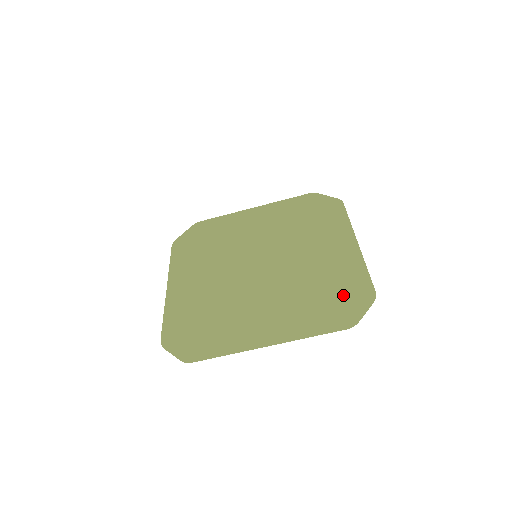
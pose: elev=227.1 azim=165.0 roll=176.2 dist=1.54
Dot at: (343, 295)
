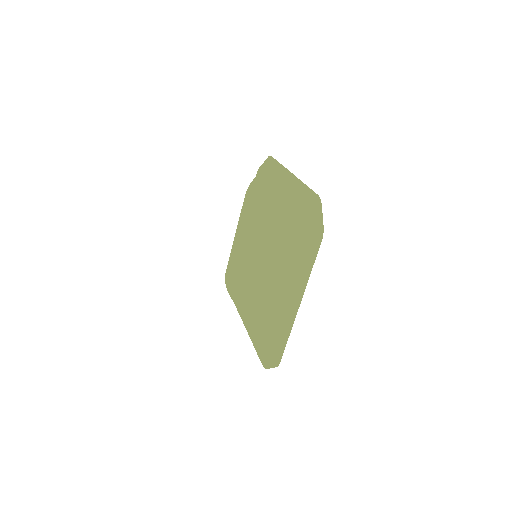
Dot at: (262, 347)
